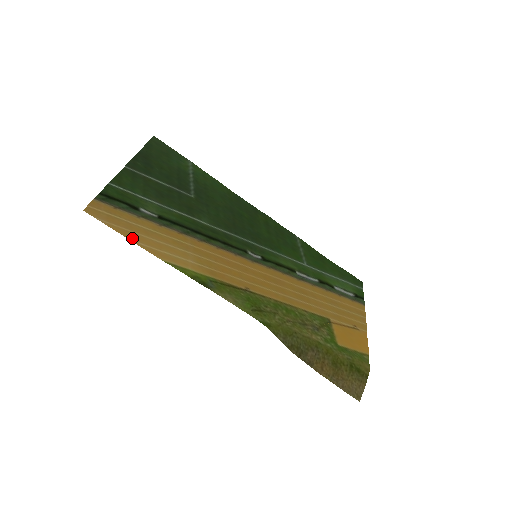
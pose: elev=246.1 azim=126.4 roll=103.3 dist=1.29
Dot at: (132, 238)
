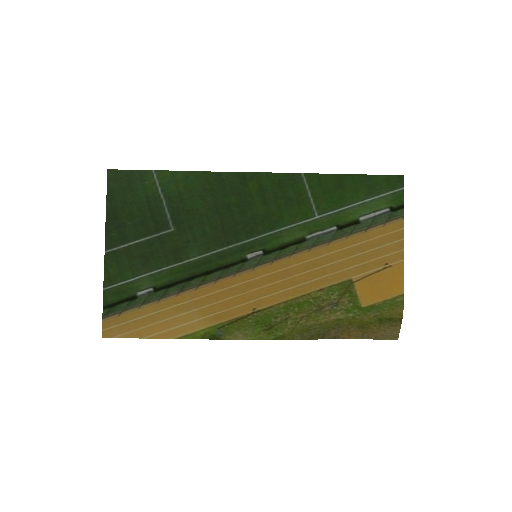
Dot at: (144, 335)
